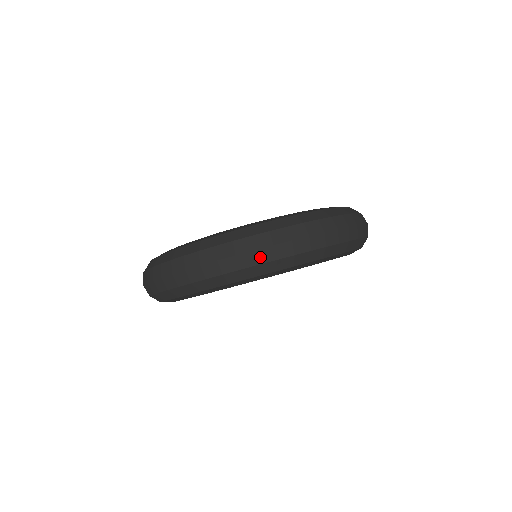
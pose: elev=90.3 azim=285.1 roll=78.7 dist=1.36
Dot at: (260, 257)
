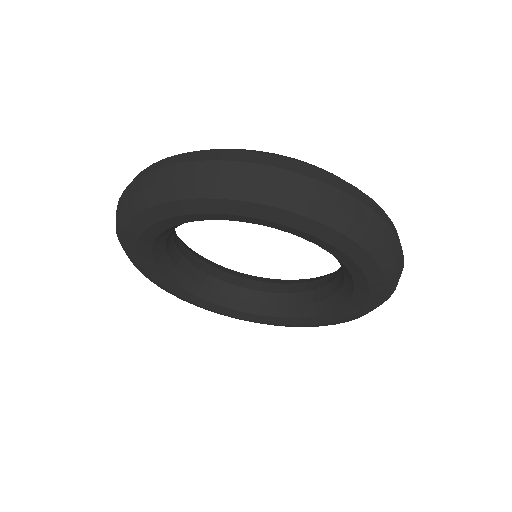
Dot at: (271, 176)
